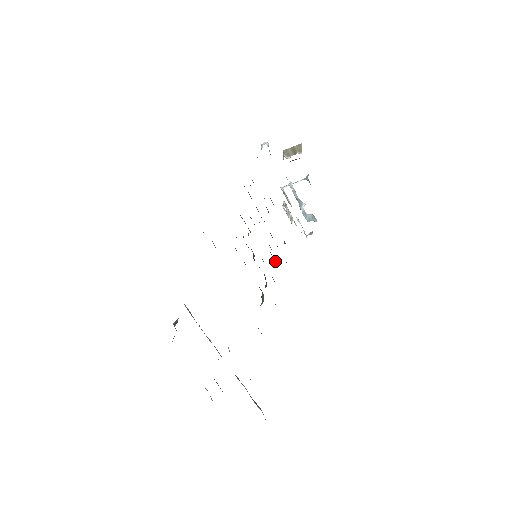
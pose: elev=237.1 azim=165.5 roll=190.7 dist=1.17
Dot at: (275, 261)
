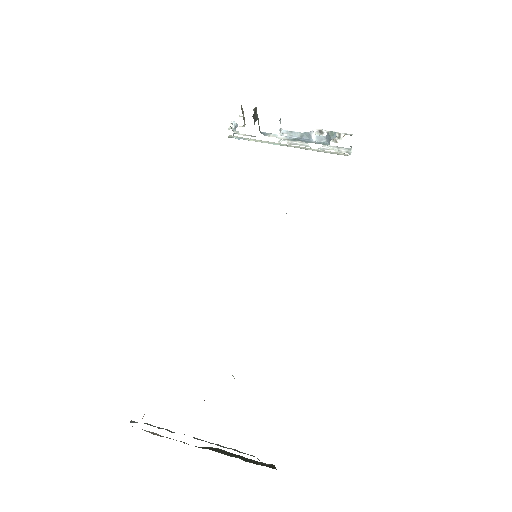
Dot at: occluded
